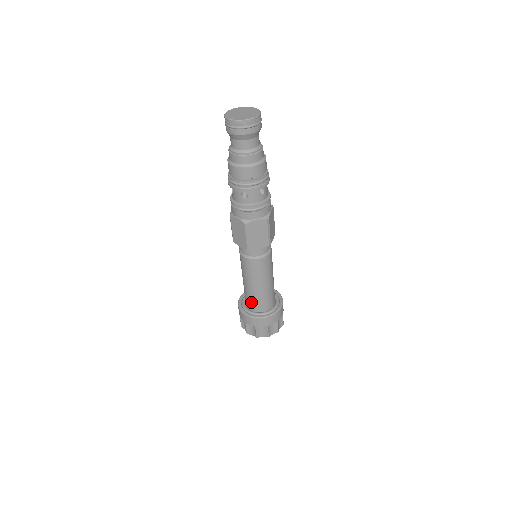
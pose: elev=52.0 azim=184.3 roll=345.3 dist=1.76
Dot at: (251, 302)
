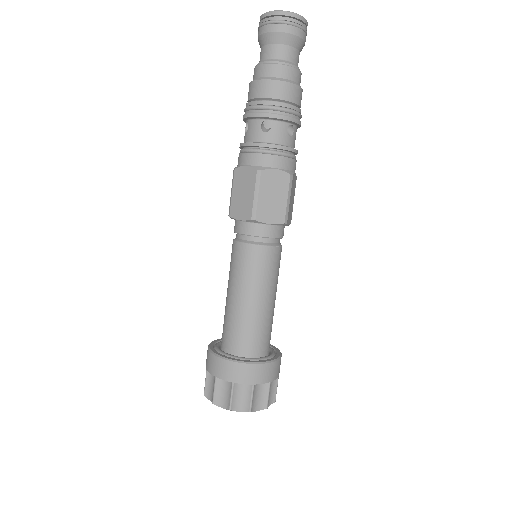
Dot at: (223, 328)
